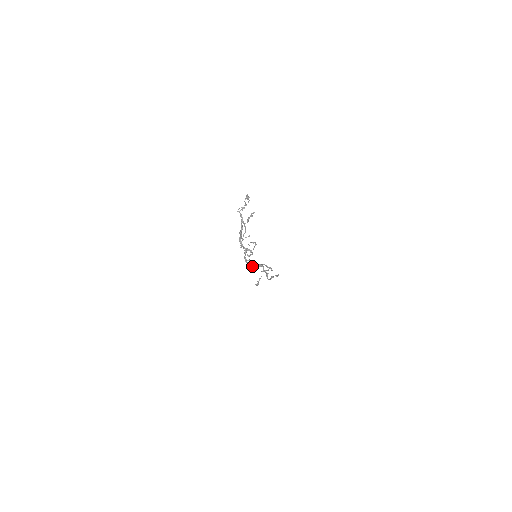
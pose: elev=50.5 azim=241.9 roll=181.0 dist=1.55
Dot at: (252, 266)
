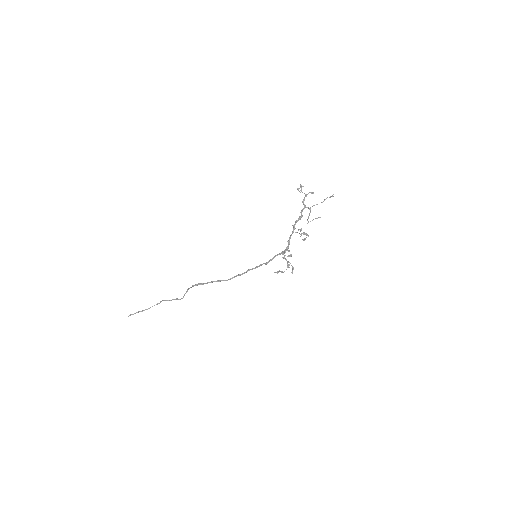
Dot at: (265, 263)
